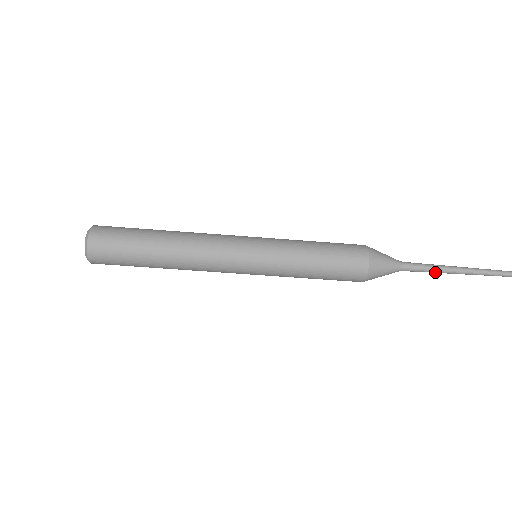
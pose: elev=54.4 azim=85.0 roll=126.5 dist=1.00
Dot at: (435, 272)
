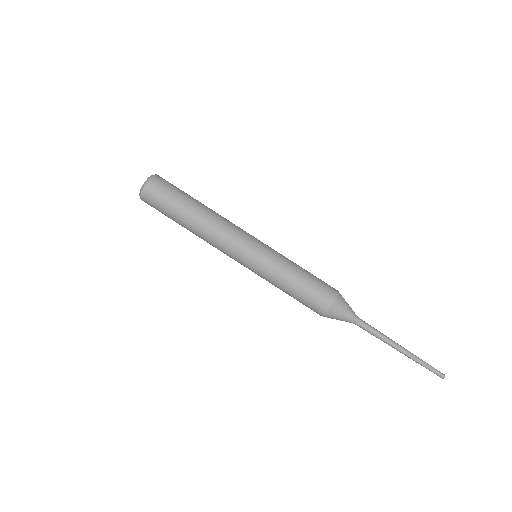
Dot at: (380, 337)
